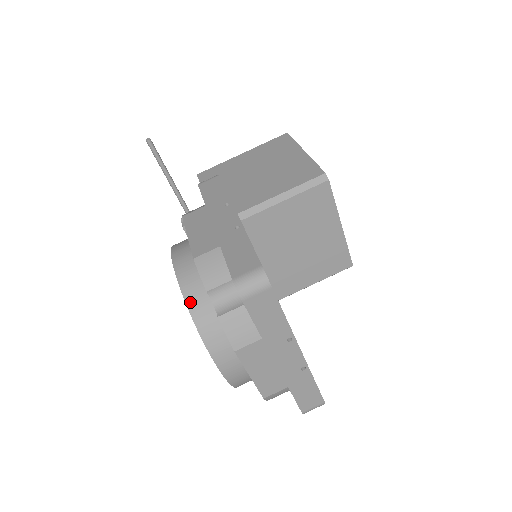
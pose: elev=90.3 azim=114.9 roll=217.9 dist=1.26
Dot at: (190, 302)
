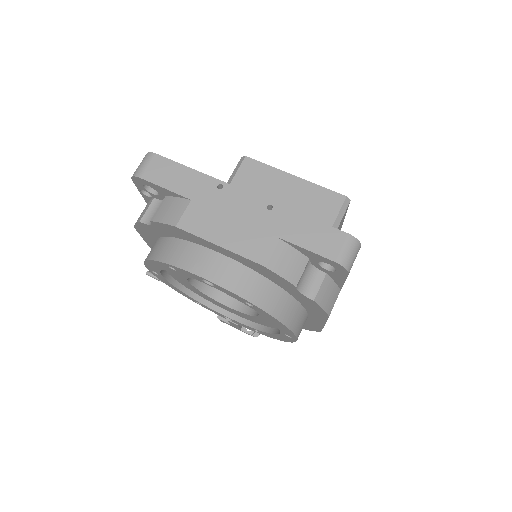
Dot at: (150, 256)
